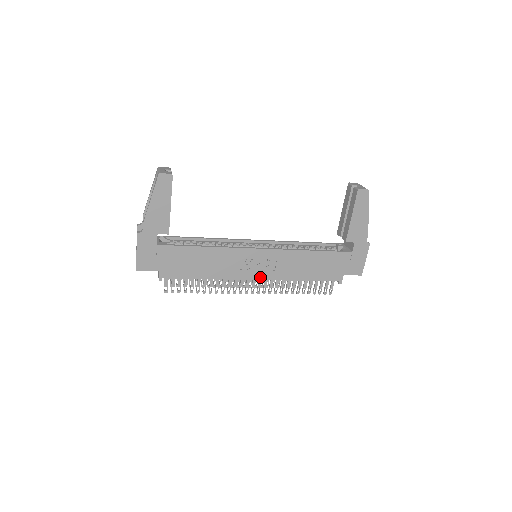
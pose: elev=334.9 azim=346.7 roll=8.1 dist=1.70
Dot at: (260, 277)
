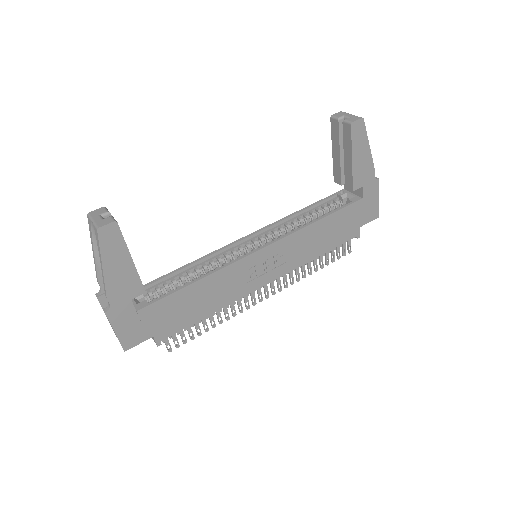
Dot at: (271, 278)
